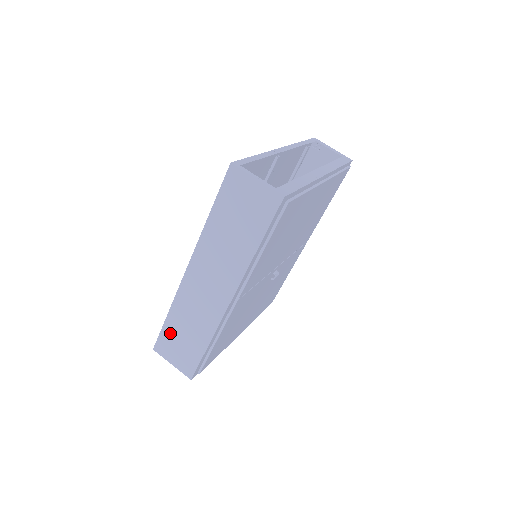
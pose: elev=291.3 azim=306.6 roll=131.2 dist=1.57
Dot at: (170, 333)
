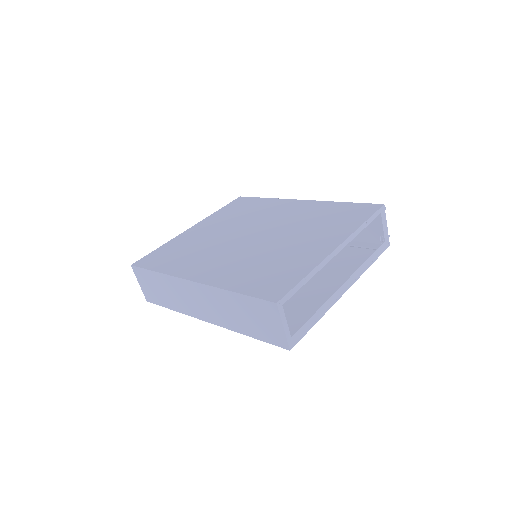
Dot at: (151, 277)
